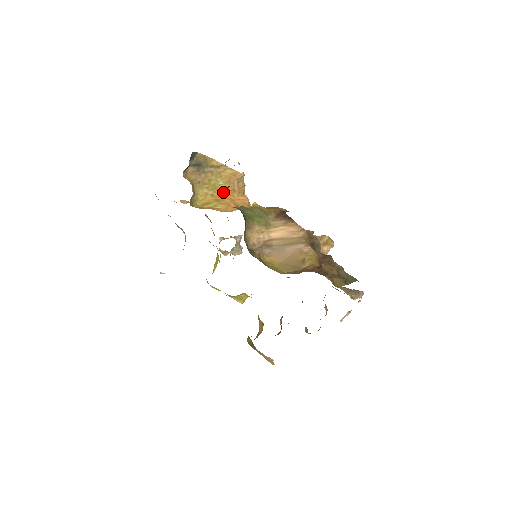
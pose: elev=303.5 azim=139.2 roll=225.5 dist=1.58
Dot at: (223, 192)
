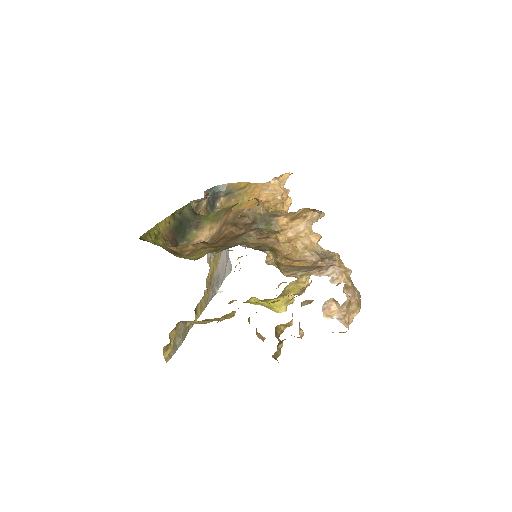
Dot at: (244, 207)
